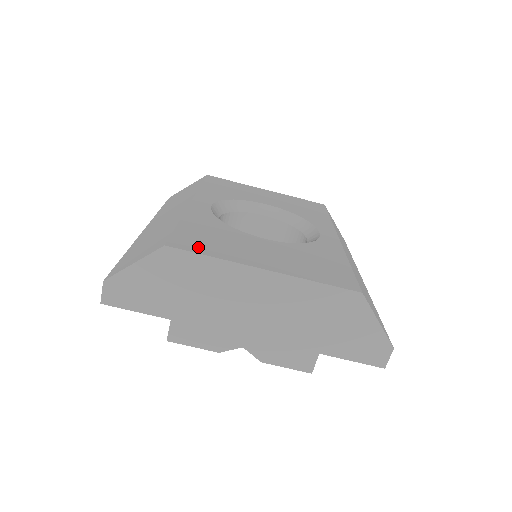
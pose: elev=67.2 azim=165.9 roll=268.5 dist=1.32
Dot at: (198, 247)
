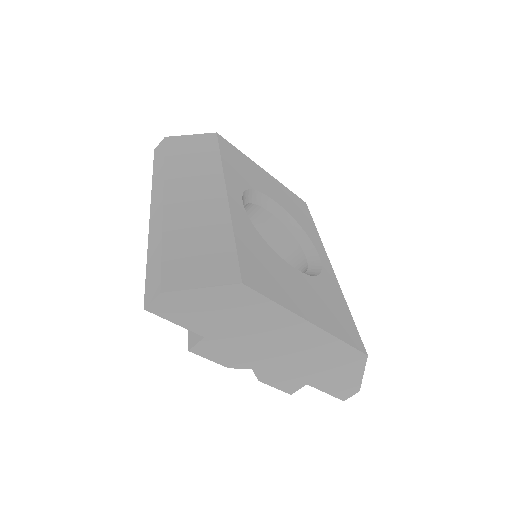
Dot at: (263, 286)
